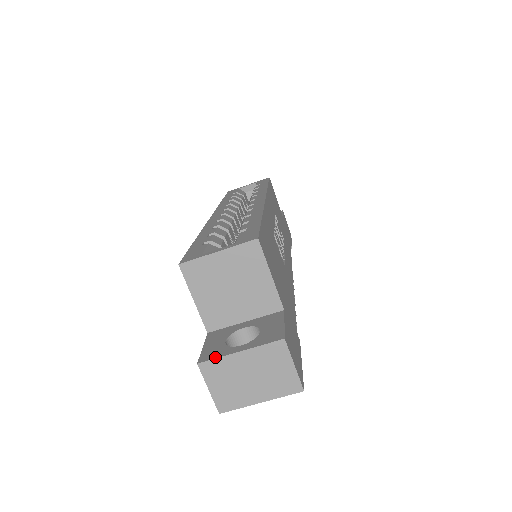
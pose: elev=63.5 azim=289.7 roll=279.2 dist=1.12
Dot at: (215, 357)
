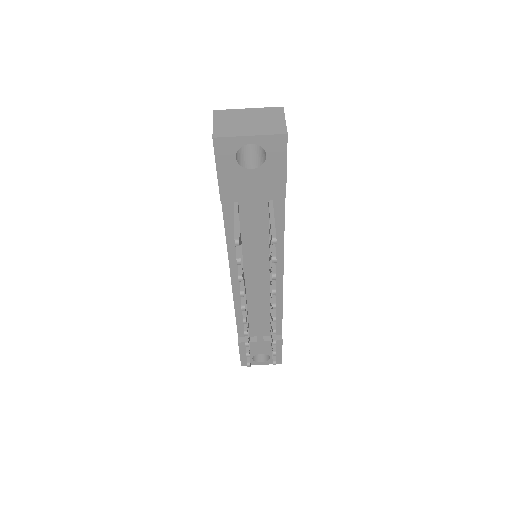
Dot at: (228, 111)
